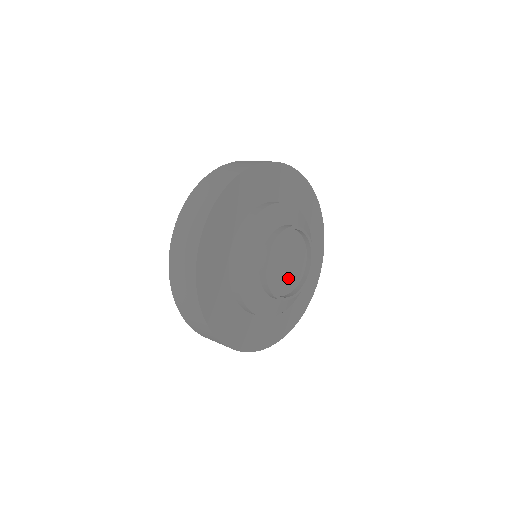
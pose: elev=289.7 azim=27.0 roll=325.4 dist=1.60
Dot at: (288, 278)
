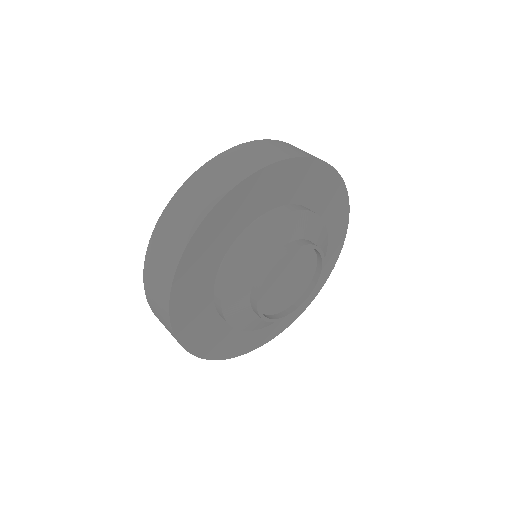
Dot at: (279, 298)
